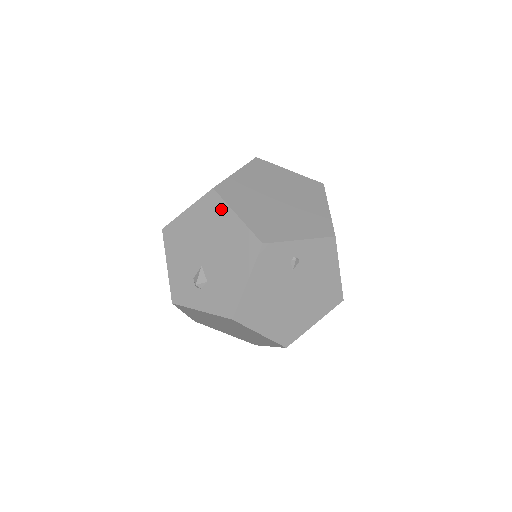
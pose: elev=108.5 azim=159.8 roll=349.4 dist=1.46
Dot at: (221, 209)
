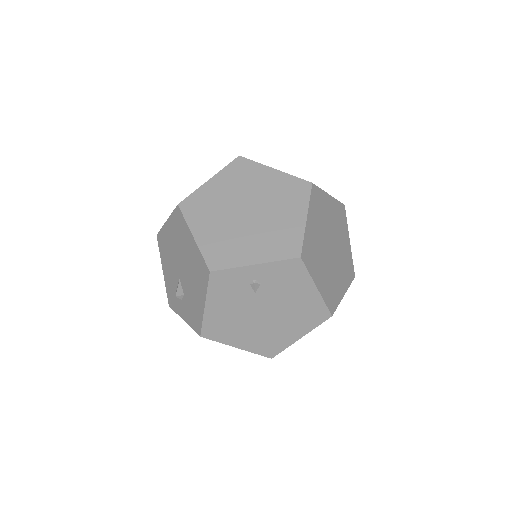
Dot at: (184, 227)
